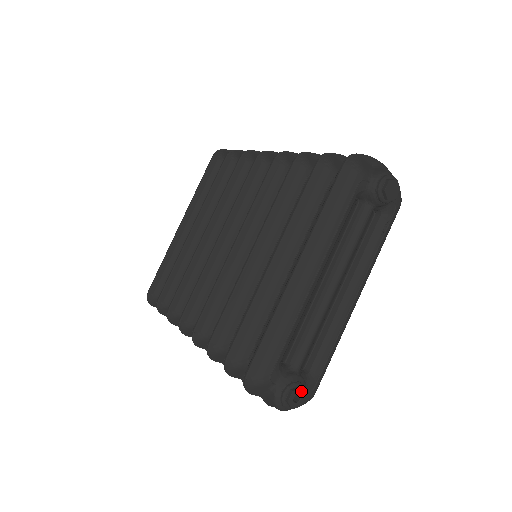
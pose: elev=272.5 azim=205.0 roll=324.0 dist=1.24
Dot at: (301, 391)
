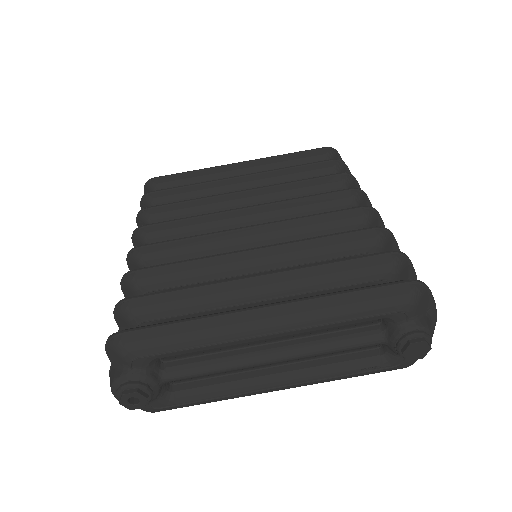
Dot at: (144, 400)
